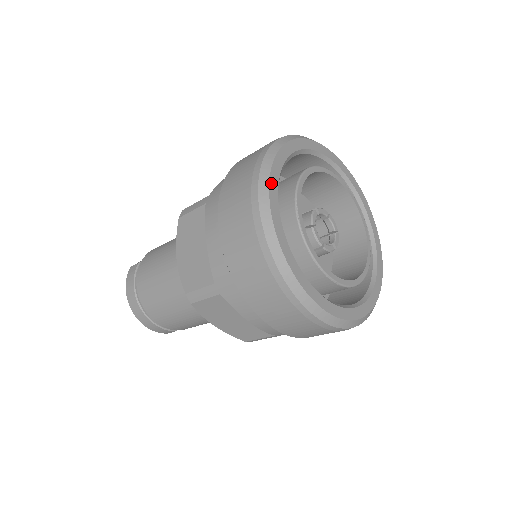
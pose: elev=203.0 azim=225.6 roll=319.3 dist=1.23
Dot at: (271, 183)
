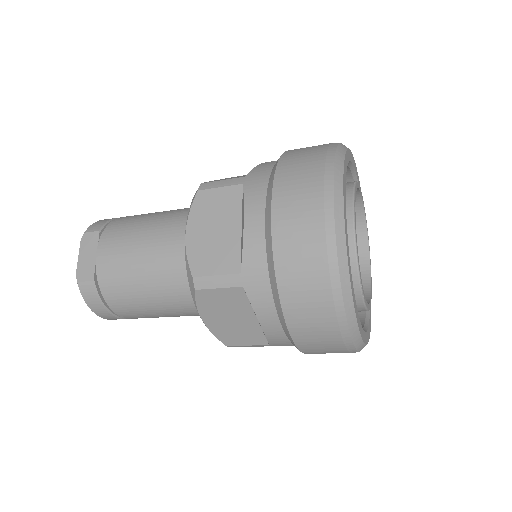
Dot at: (353, 296)
